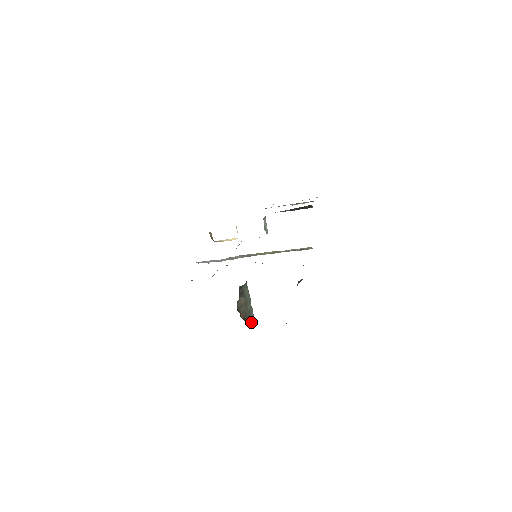
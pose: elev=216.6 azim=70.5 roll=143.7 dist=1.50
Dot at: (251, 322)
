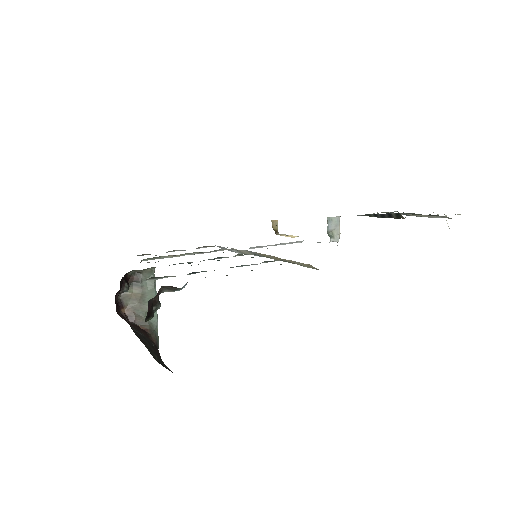
Dot at: (141, 326)
